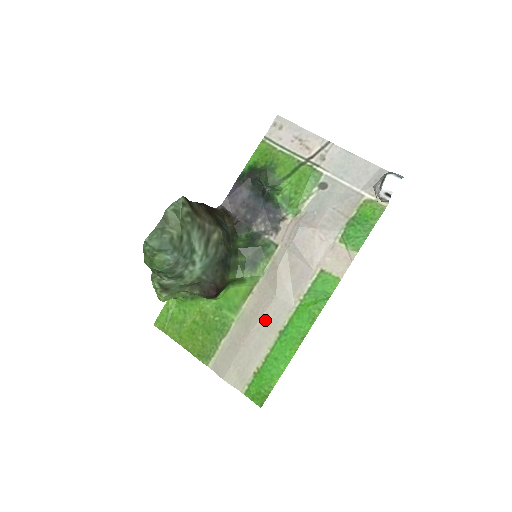
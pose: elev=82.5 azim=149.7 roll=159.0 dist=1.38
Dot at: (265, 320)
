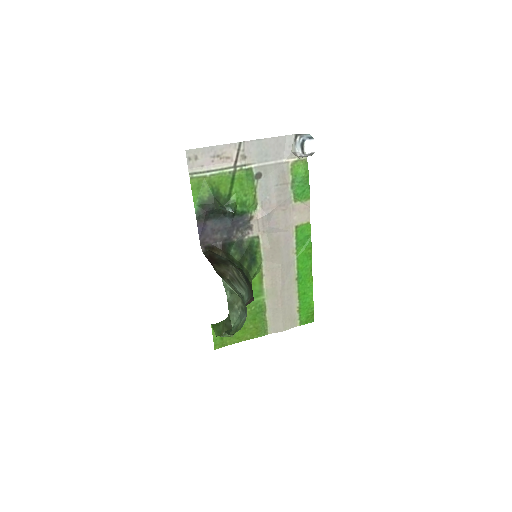
Dot at: (284, 282)
